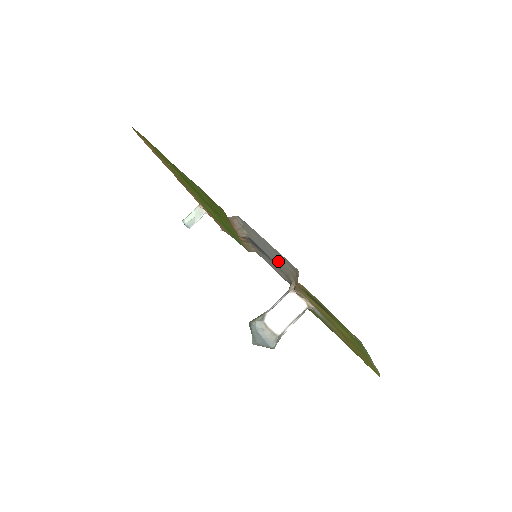
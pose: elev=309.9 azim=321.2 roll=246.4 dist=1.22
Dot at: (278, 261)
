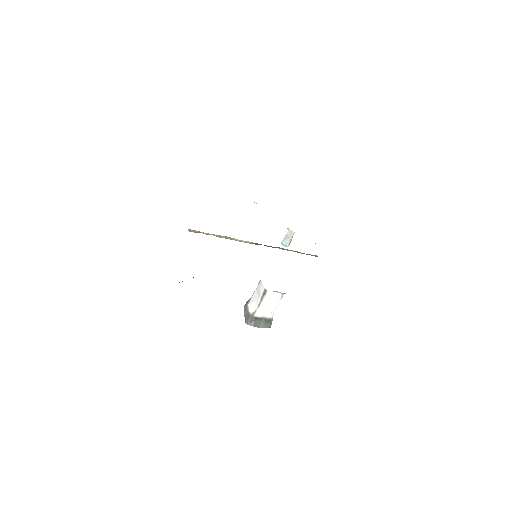
Dot at: occluded
